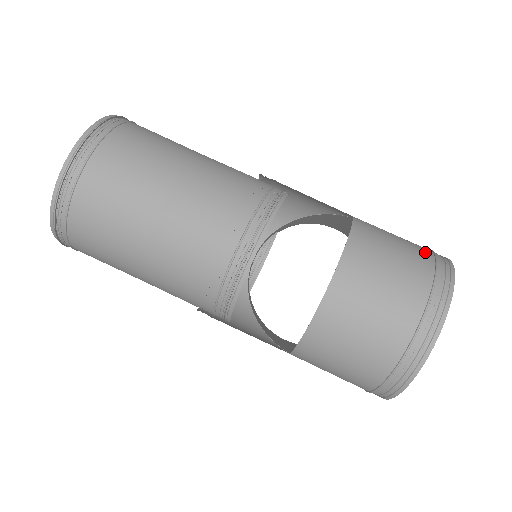
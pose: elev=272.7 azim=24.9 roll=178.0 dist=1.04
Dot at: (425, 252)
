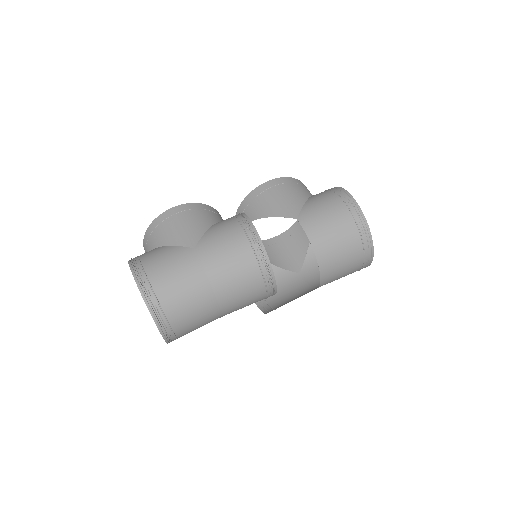
Dot at: (349, 222)
